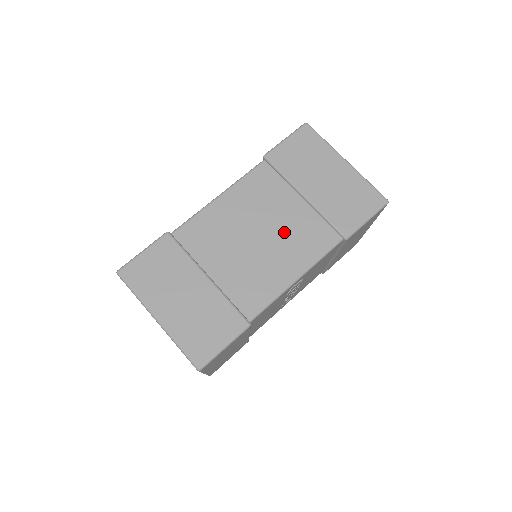
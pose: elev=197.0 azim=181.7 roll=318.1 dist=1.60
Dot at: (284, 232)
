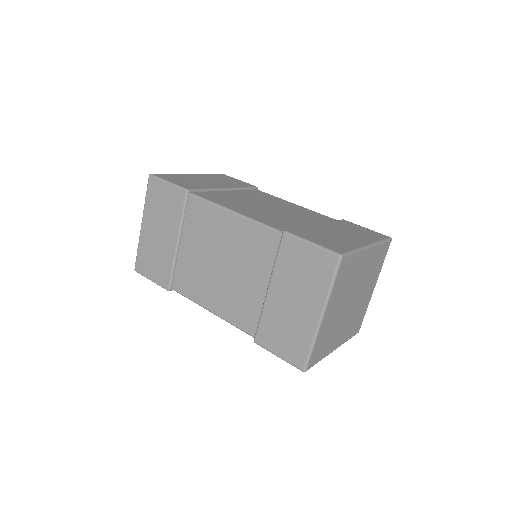
Dot at: (234, 285)
